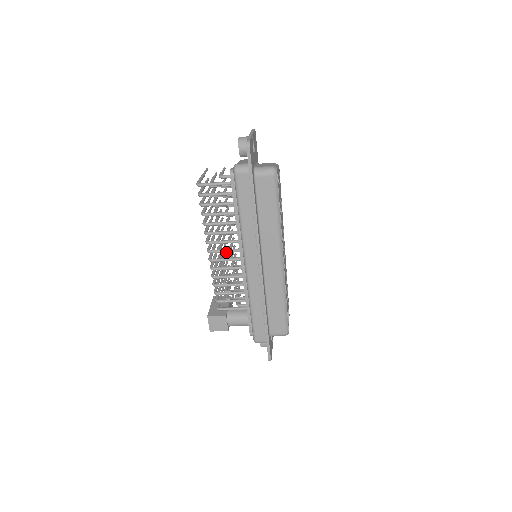
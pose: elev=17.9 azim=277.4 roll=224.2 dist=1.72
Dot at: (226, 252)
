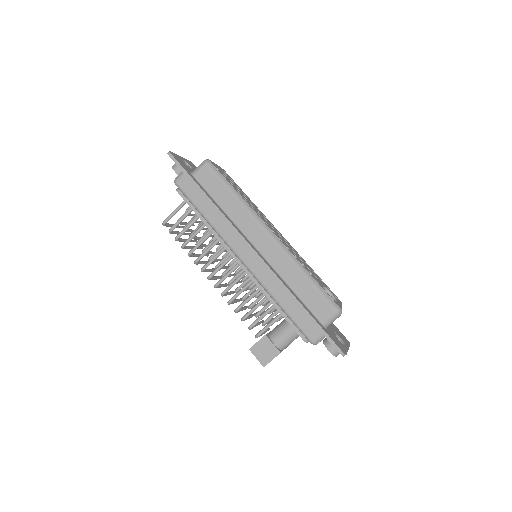
Dot at: (222, 266)
